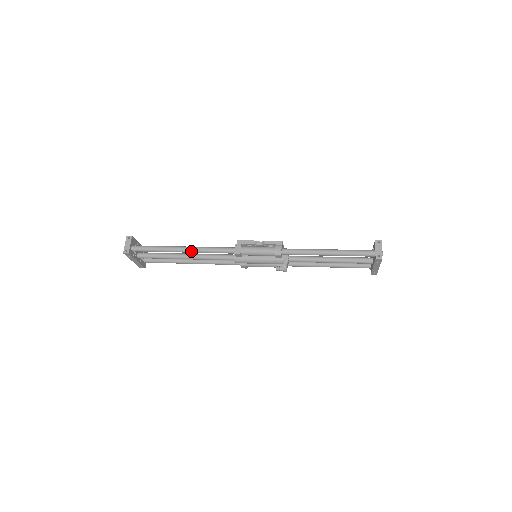
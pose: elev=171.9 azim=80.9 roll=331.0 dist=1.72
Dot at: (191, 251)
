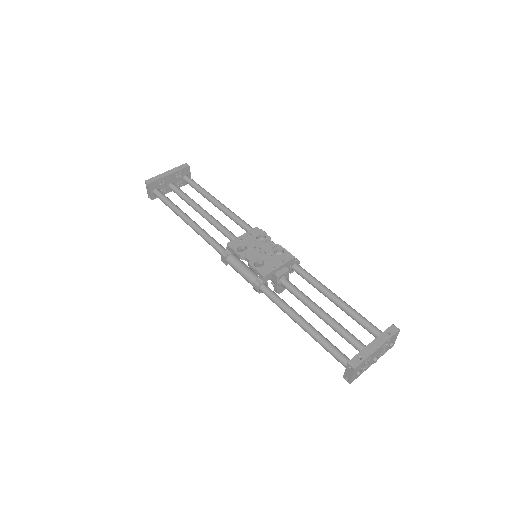
Dot at: (193, 229)
